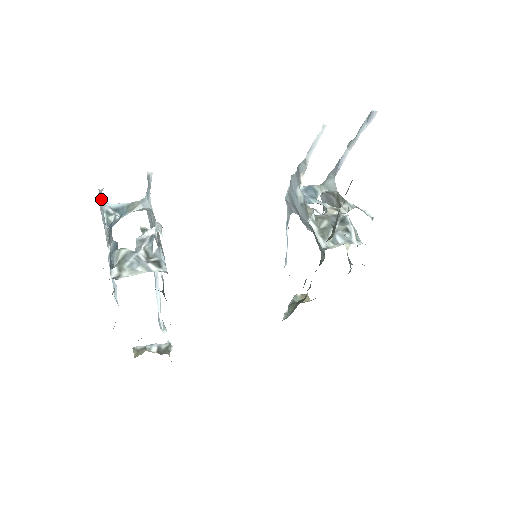
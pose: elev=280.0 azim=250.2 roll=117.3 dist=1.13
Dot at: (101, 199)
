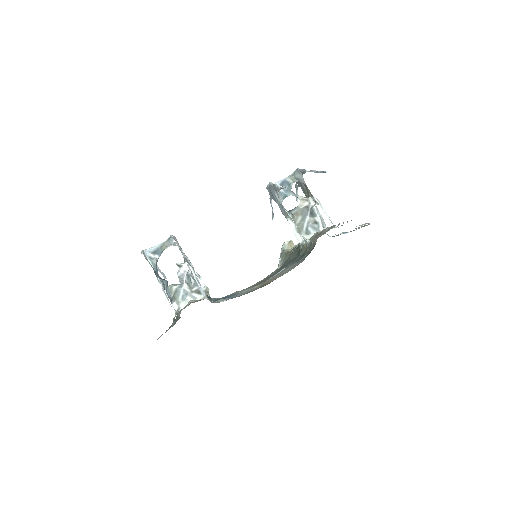
Dot at: (146, 259)
